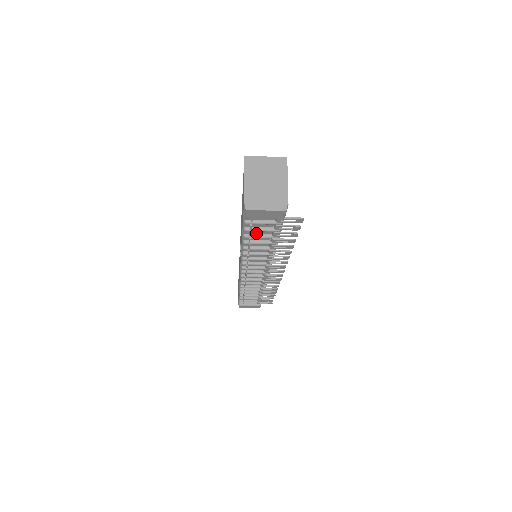
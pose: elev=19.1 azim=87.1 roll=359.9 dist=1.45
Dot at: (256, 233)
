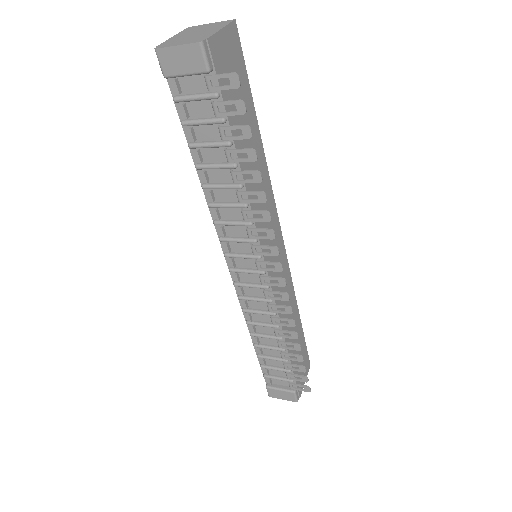
Dot at: (203, 140)
